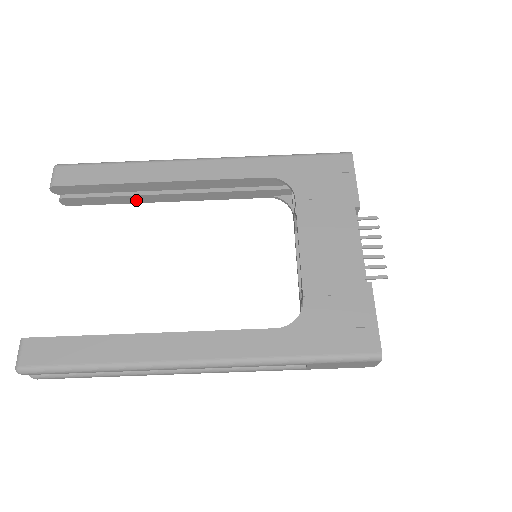
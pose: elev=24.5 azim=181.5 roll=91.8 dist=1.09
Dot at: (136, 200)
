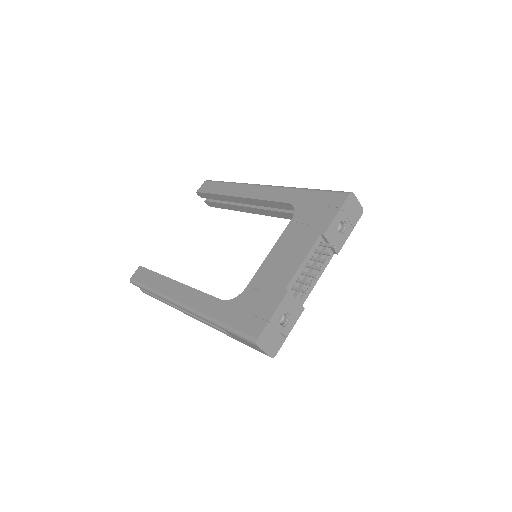
Dot at: (235, 208)
